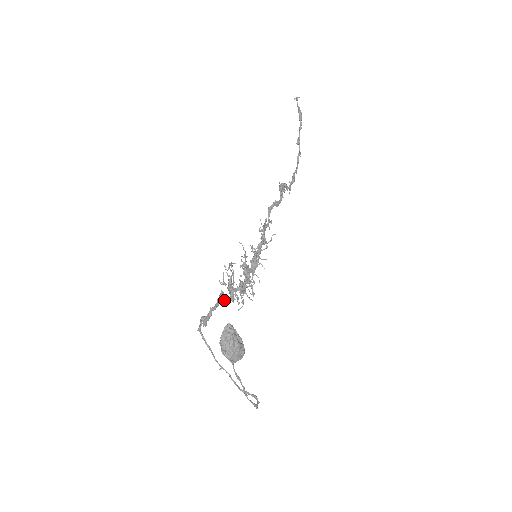
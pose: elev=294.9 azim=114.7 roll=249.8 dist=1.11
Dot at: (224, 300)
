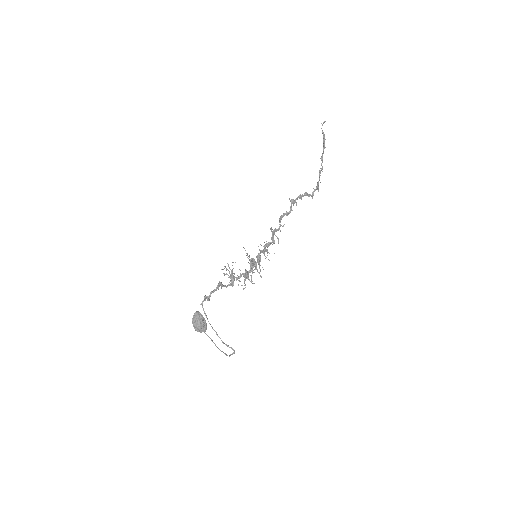
Dot at: (223, 286)
